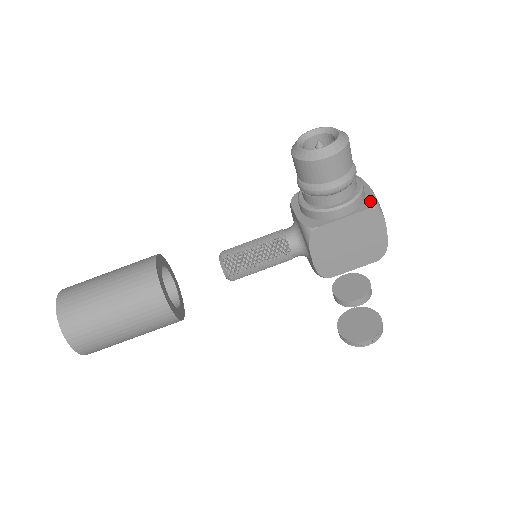
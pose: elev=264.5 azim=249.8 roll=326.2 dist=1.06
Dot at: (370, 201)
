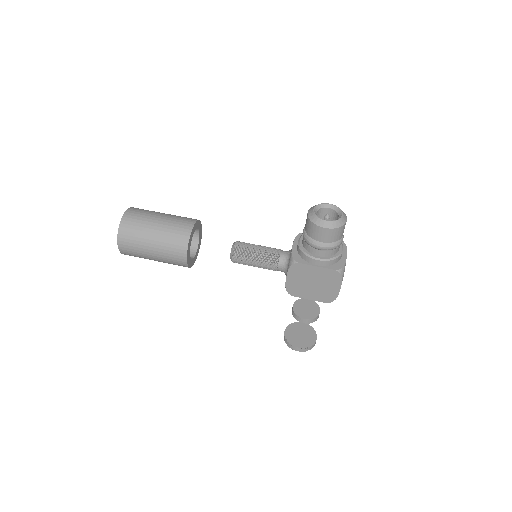
Dot at: (339, 266)
